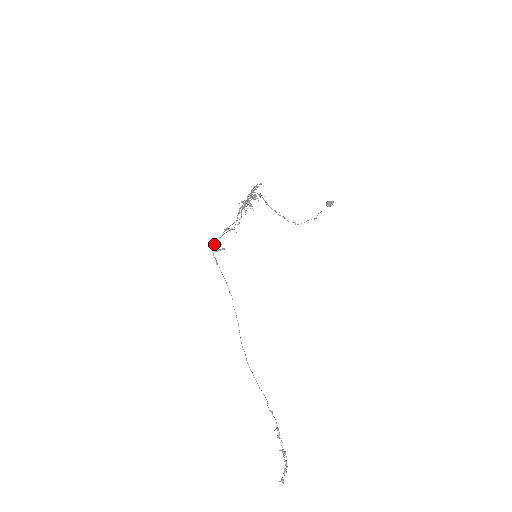
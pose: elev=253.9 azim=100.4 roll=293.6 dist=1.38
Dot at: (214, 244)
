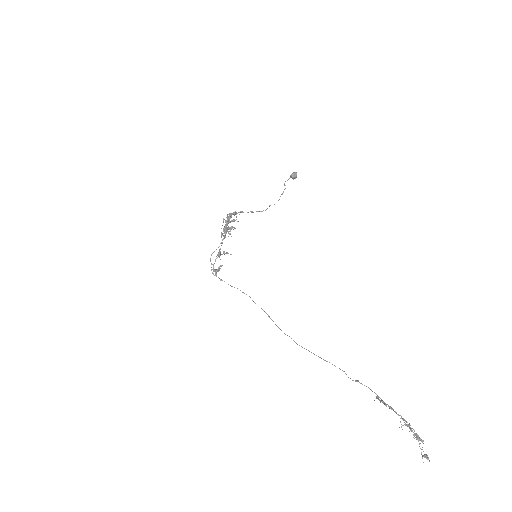
Dot at: occluded
